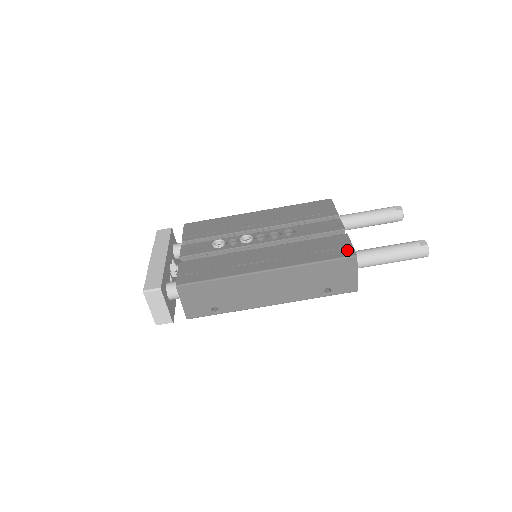
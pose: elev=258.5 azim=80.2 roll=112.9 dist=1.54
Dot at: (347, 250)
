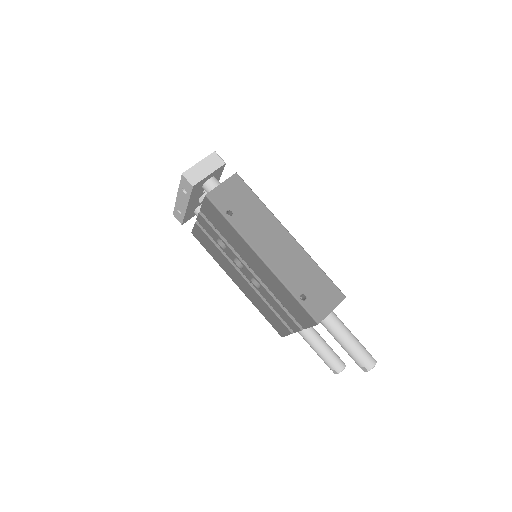
Dot at: occluded
